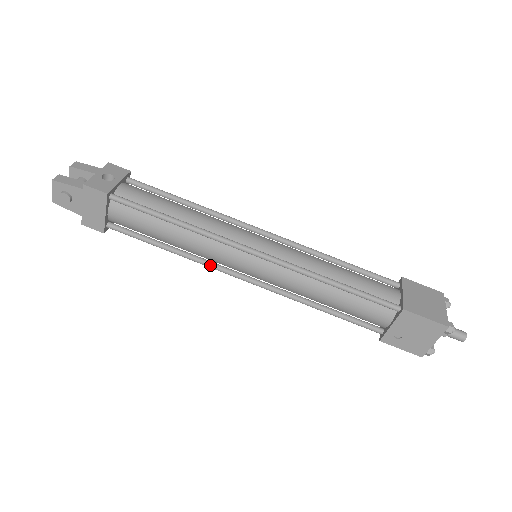
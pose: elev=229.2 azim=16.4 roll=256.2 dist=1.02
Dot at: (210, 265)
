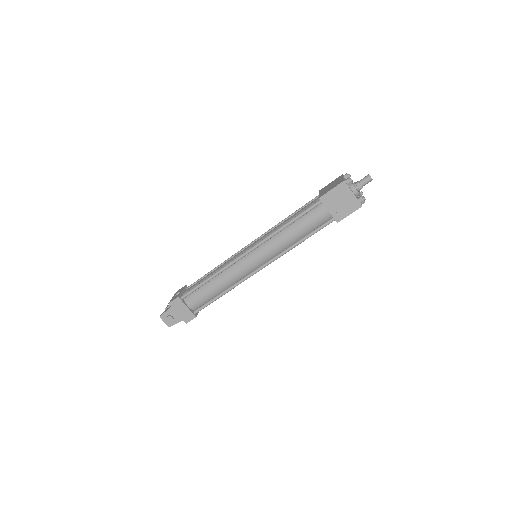
Dot at: (242, 280)
